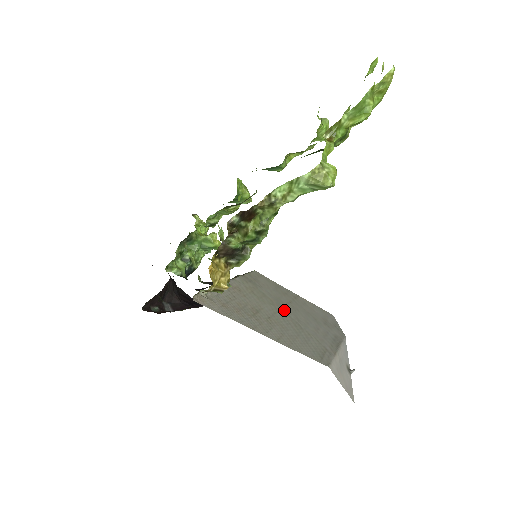
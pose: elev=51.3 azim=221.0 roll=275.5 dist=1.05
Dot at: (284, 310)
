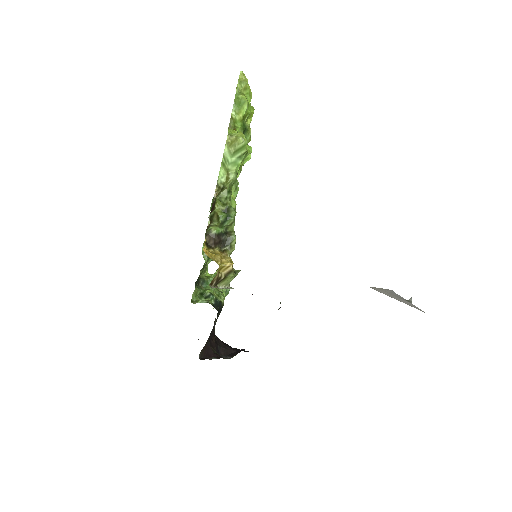
Dot at: occluded
